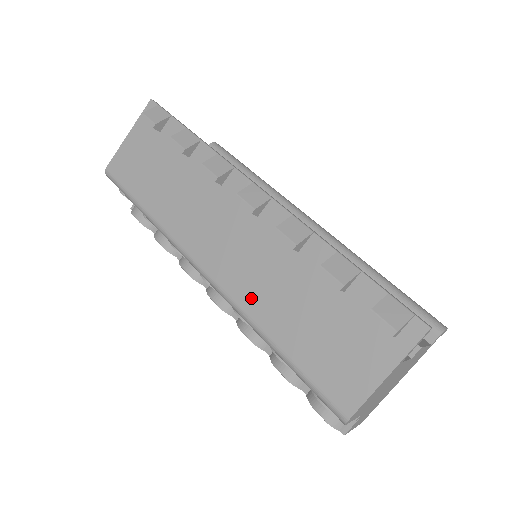
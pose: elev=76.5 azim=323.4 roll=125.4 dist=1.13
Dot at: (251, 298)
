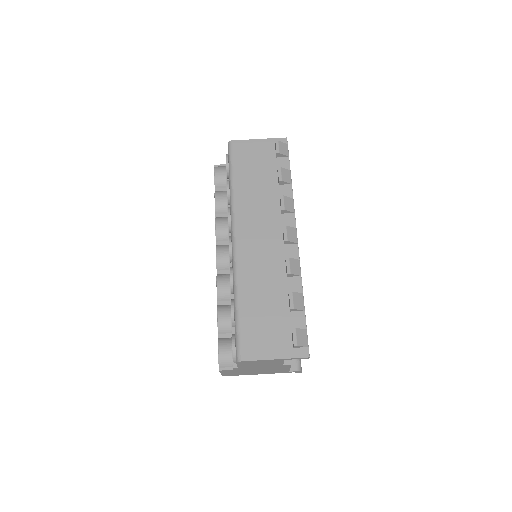
Dot at: (247, 274)
